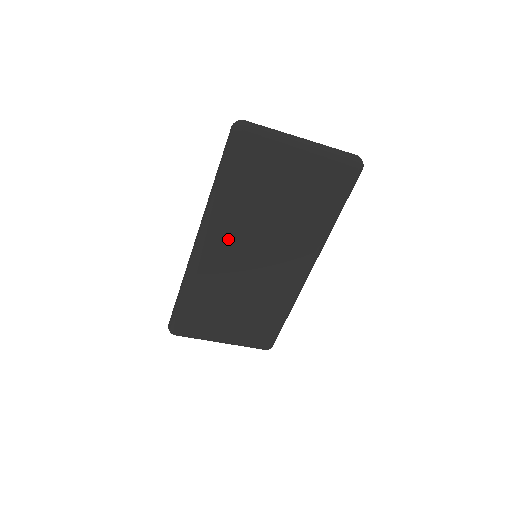
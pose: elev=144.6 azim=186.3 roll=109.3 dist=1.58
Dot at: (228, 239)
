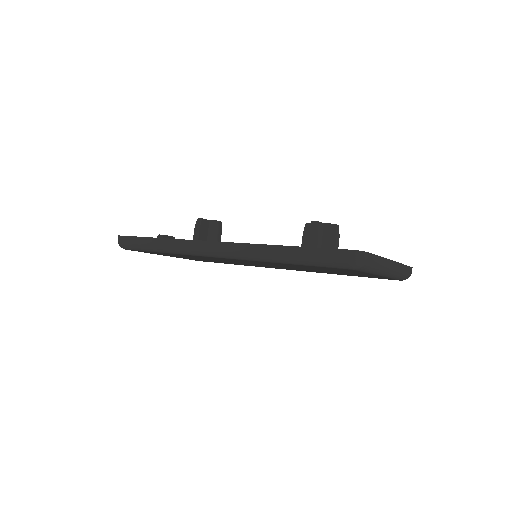
Dot at: occluded
